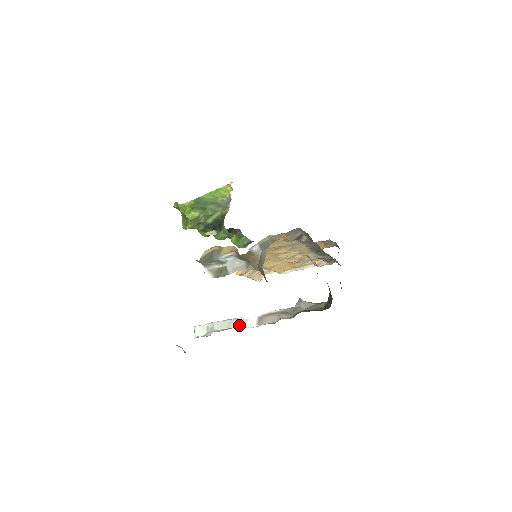
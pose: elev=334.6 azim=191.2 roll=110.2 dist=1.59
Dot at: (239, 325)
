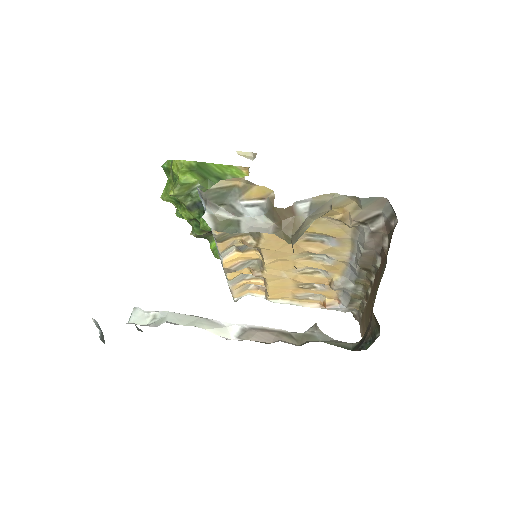
Dot at: (209, 328)
